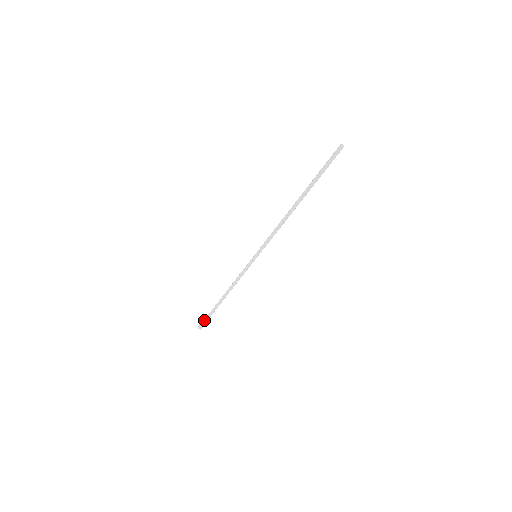
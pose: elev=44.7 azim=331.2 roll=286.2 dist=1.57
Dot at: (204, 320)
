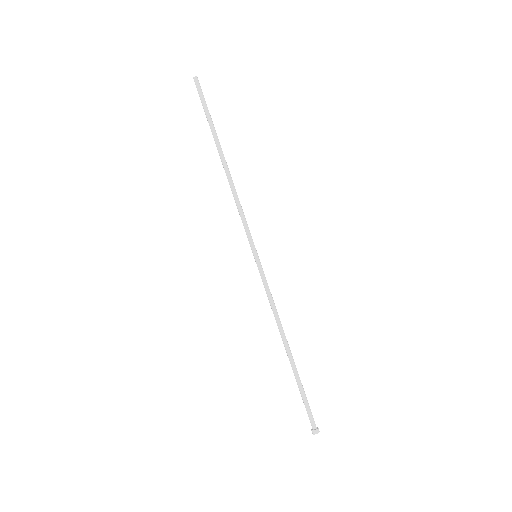
Dot at: occluded
